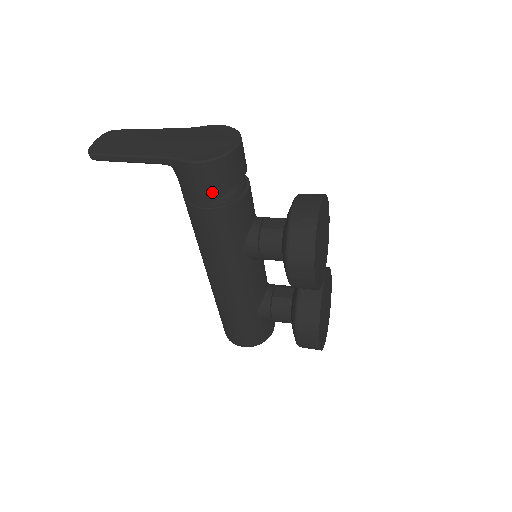
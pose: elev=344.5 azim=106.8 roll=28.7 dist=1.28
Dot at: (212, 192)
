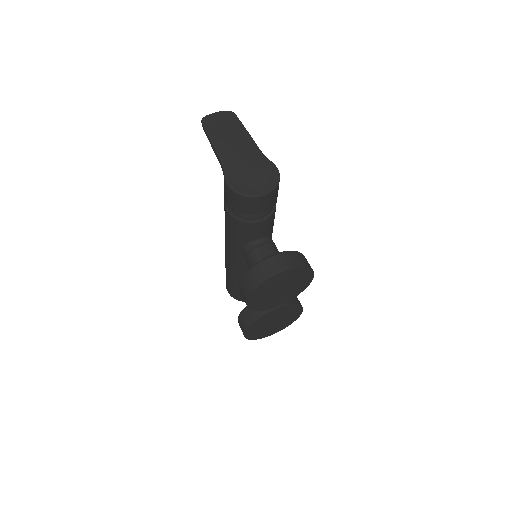
Dot at: (231, 206)
